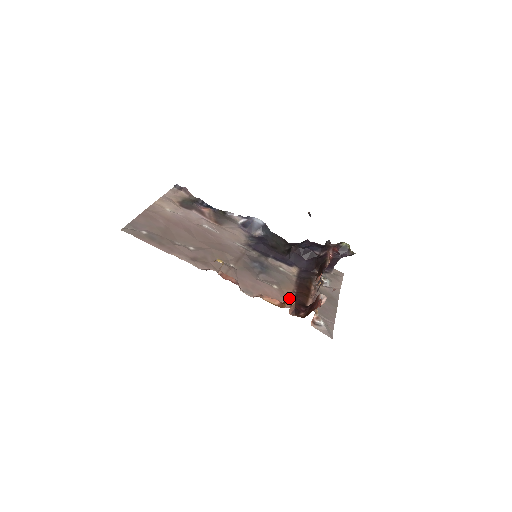
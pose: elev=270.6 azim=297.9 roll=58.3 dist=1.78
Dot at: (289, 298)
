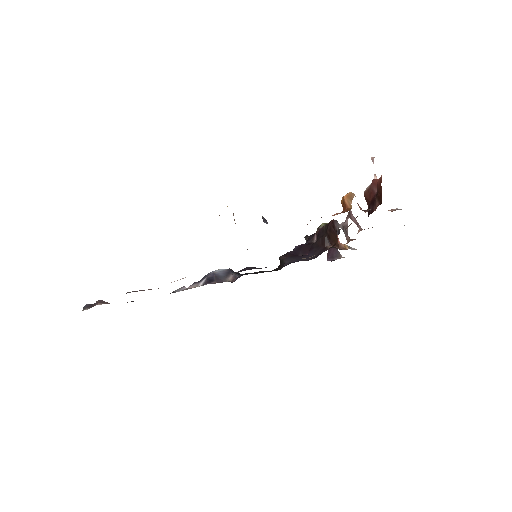
Dot at: (344, 196)
